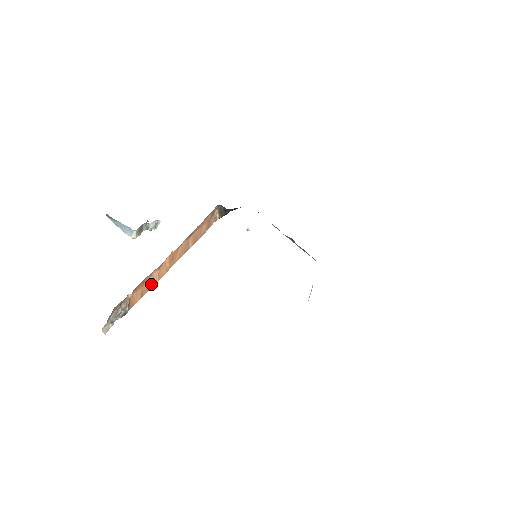
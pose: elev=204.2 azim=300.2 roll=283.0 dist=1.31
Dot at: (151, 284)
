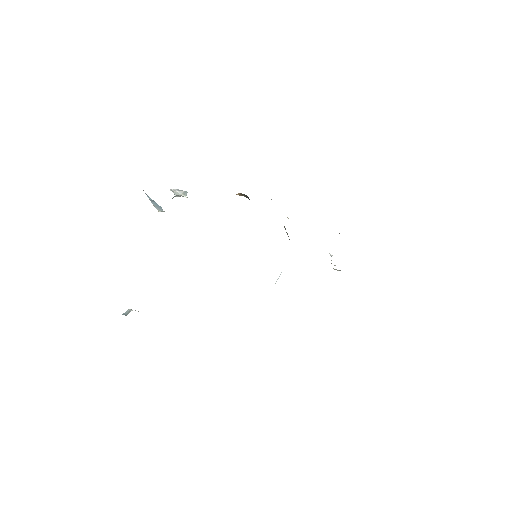
Dot at: occluded
